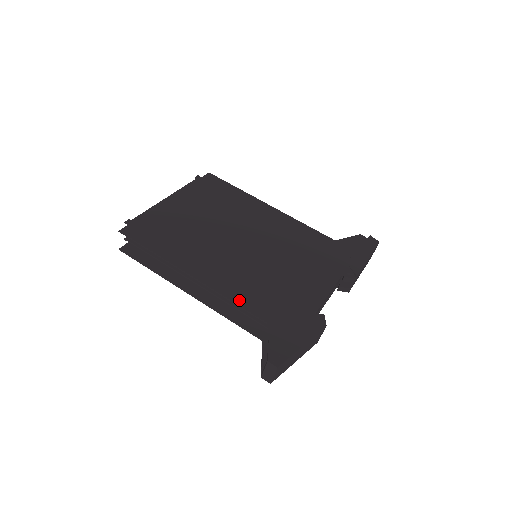
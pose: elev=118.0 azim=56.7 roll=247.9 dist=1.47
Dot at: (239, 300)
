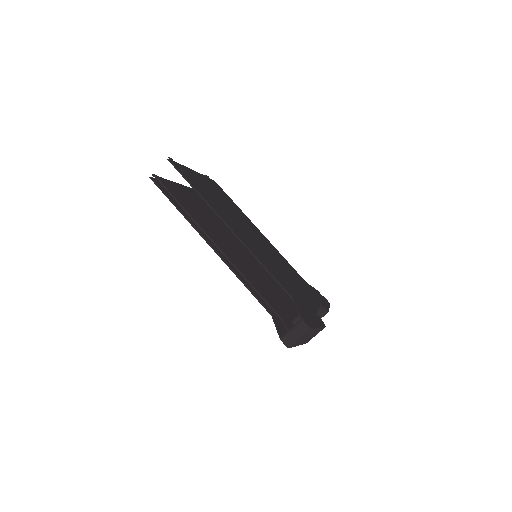
Dot at: (268, 268)
